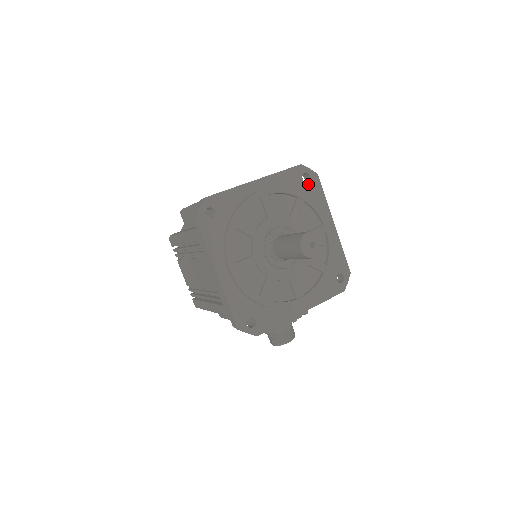
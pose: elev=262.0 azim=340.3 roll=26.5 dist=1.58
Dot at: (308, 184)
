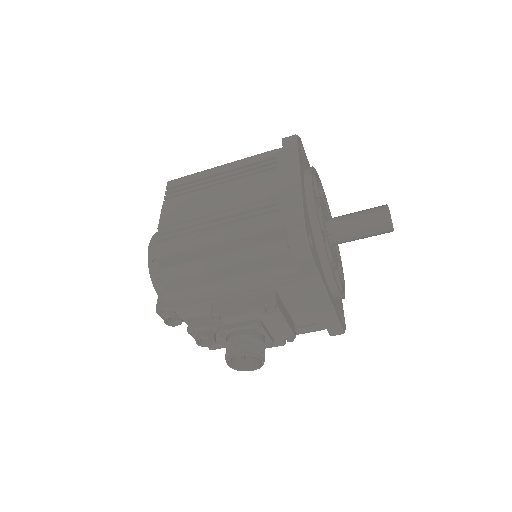
Dot at: occluded
